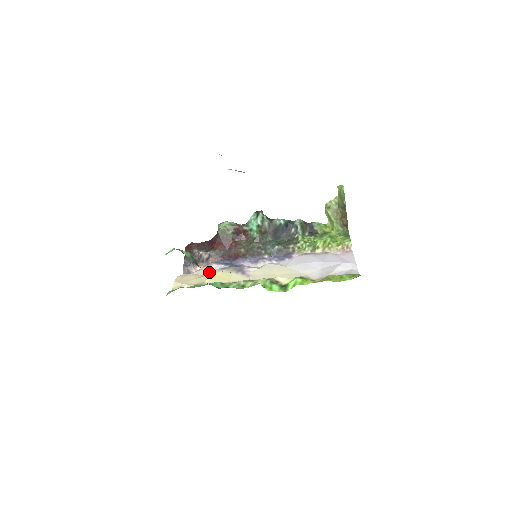
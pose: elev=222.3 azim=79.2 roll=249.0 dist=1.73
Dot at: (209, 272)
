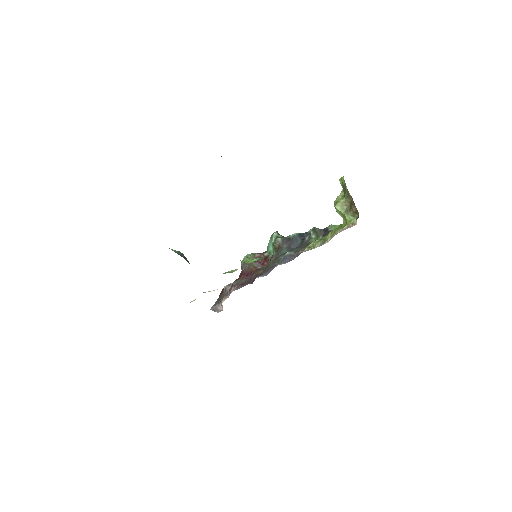
Dot at: occluded
